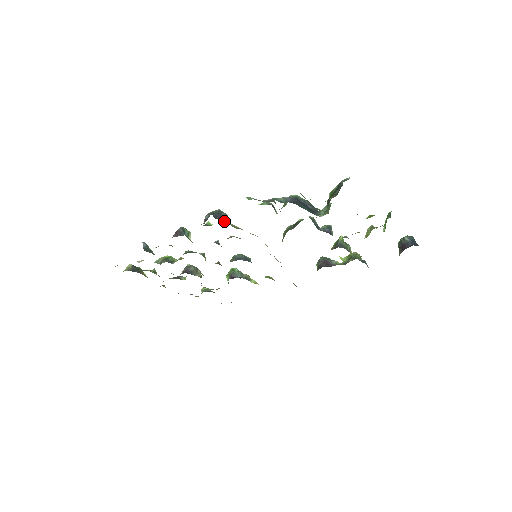
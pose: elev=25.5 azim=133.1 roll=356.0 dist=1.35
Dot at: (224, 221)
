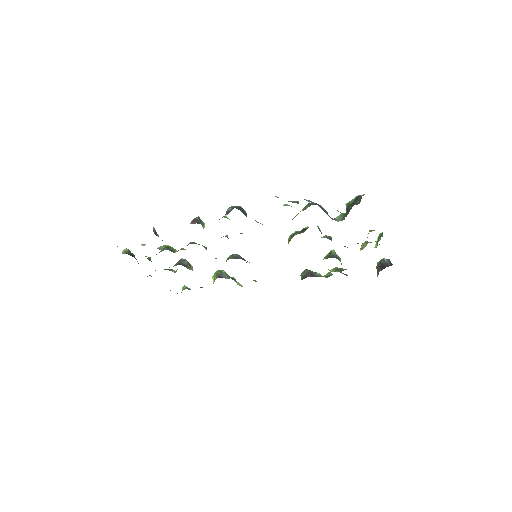
Dot at: occluded
